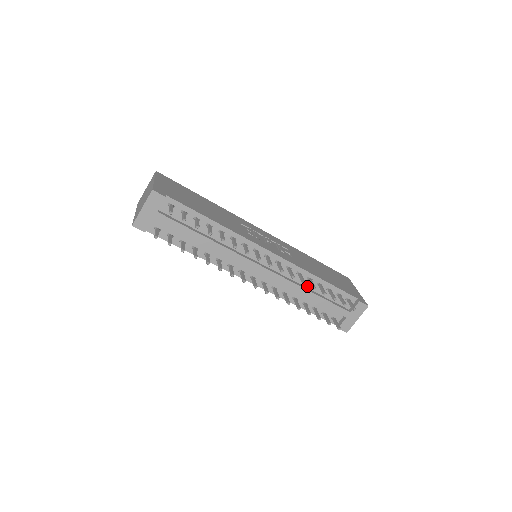
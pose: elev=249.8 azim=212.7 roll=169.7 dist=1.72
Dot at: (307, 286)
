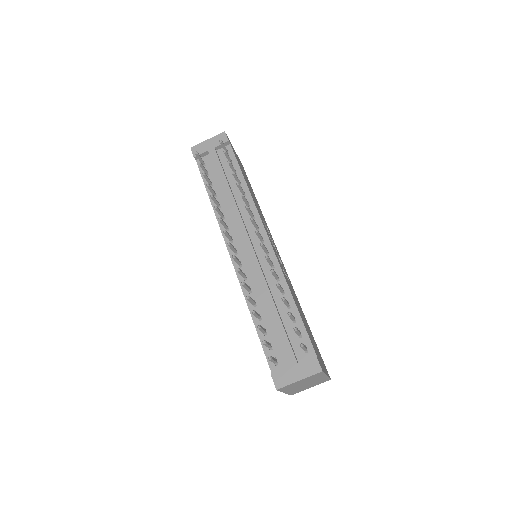
Dot at: (275, 298)
